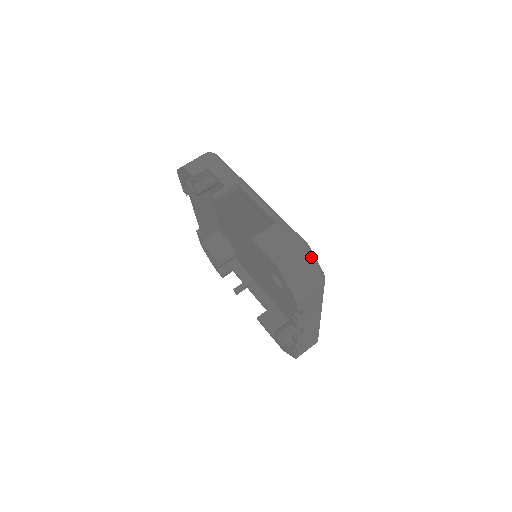
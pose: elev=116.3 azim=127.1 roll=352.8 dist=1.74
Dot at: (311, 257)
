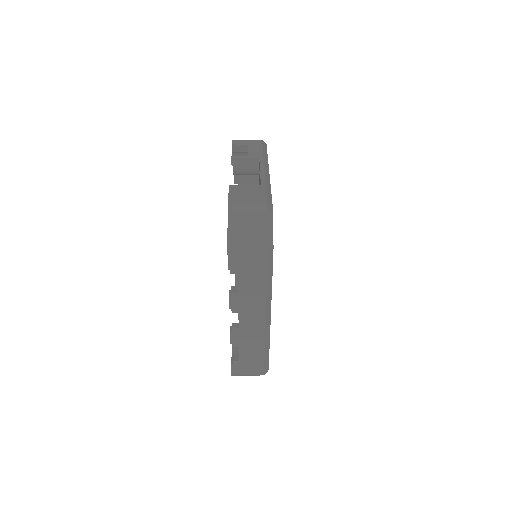
Dot at: (267, 219)
